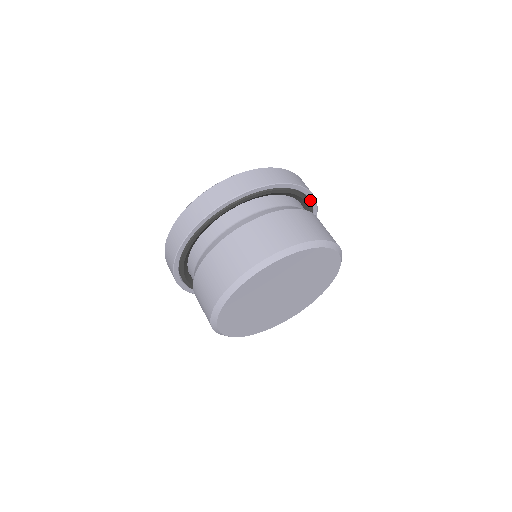
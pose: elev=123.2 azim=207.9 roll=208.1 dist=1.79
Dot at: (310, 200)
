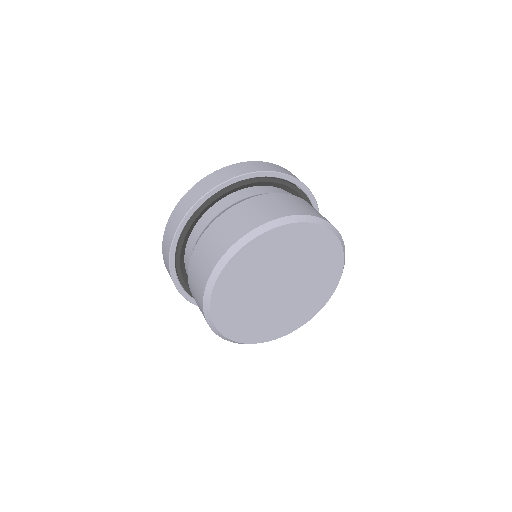
Dot at: (295, 184)
